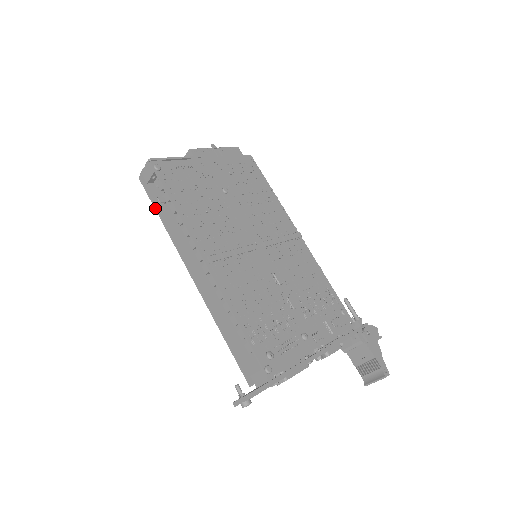
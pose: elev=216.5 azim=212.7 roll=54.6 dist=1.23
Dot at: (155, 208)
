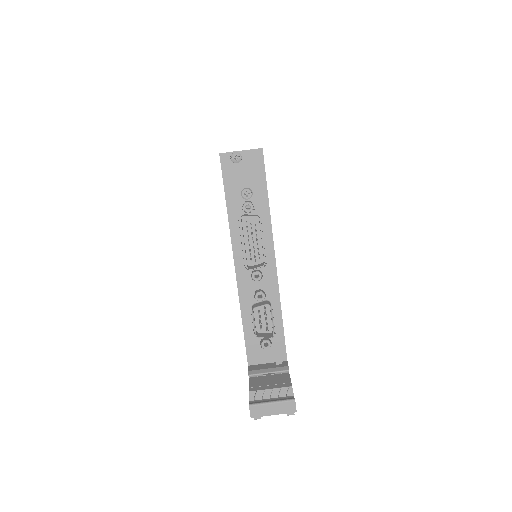
Dot at: occluded
